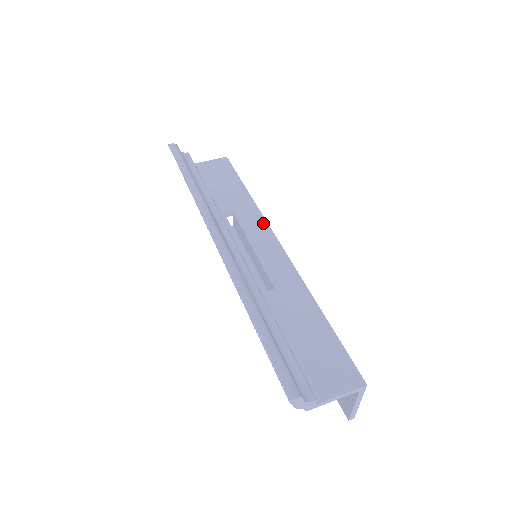
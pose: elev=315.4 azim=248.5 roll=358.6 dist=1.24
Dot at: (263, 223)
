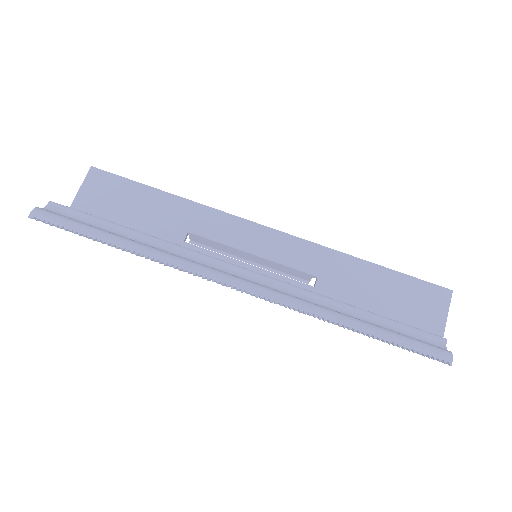
Dot at: (230, 219)
